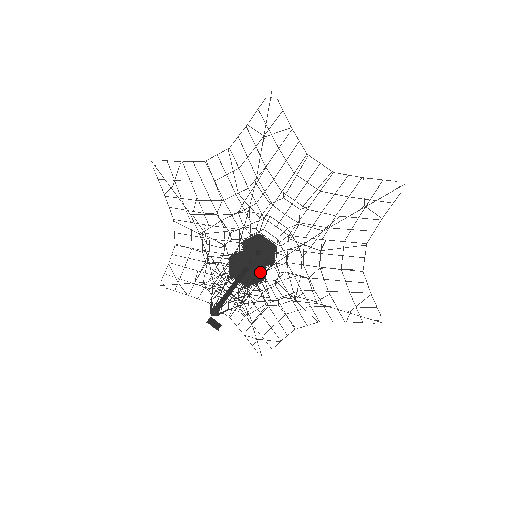
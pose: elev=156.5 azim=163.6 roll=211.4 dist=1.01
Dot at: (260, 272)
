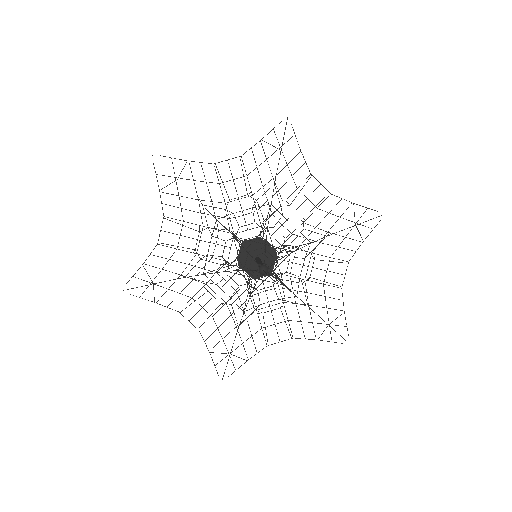
Dot at: (270, 264)
